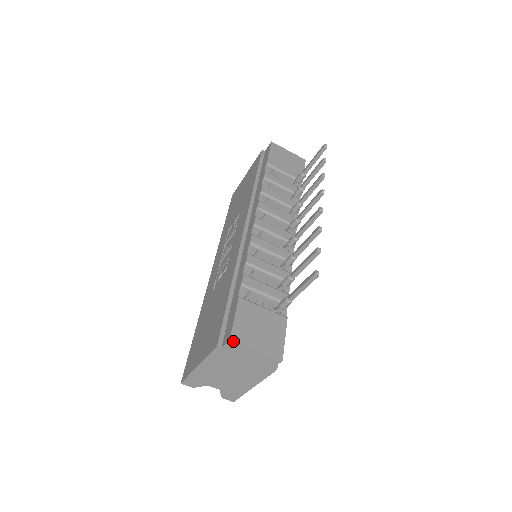
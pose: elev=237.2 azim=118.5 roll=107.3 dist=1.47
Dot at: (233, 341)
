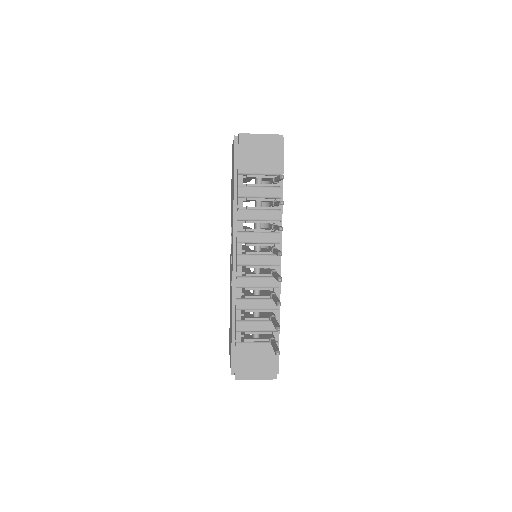
Dot at: occluded
